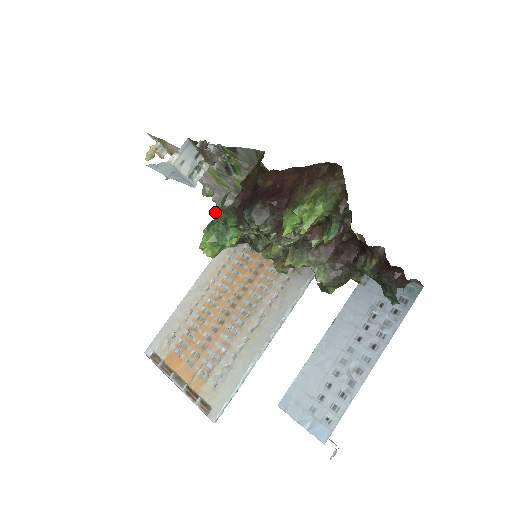
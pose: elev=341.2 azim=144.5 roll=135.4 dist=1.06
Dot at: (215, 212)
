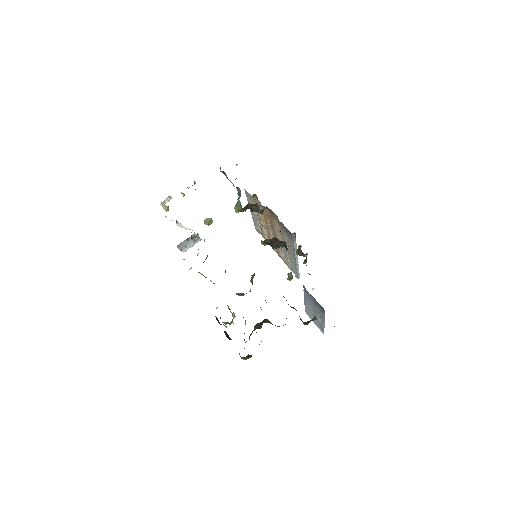
Dot at: occluded
